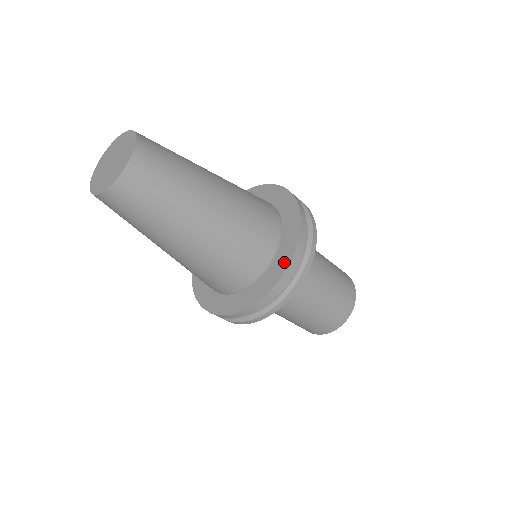
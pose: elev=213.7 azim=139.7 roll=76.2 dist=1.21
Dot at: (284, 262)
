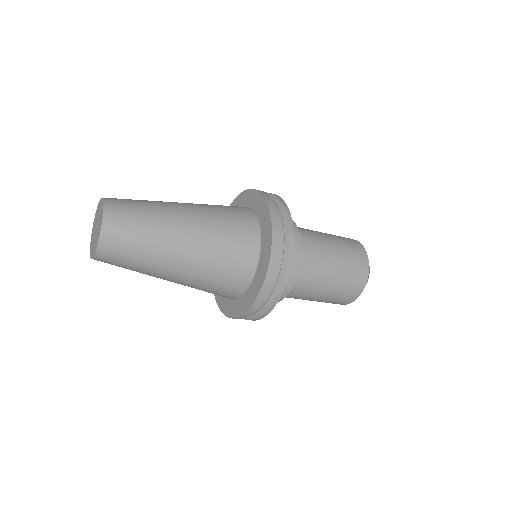
Dot at: (237, 311)
